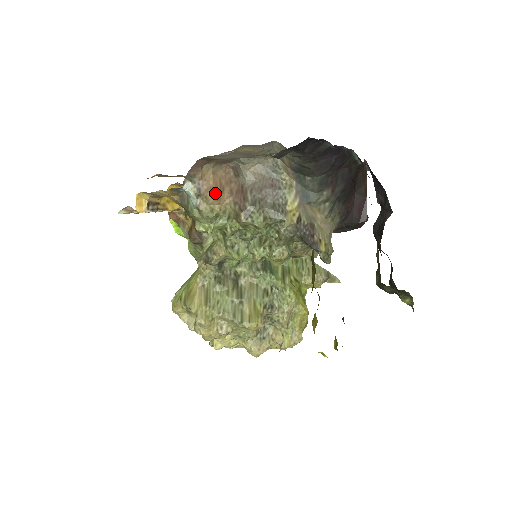
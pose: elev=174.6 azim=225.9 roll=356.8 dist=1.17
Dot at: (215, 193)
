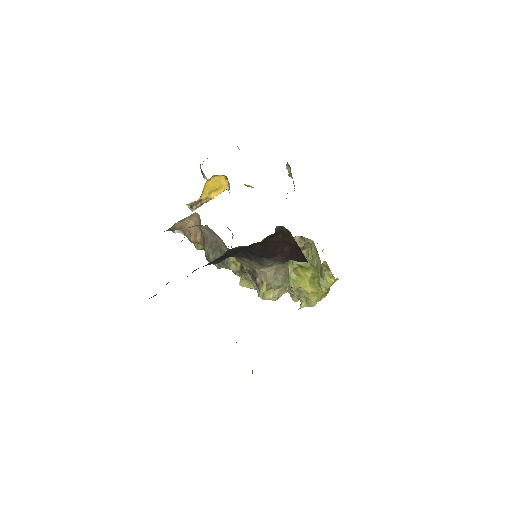
Dot at: (191, 239)
